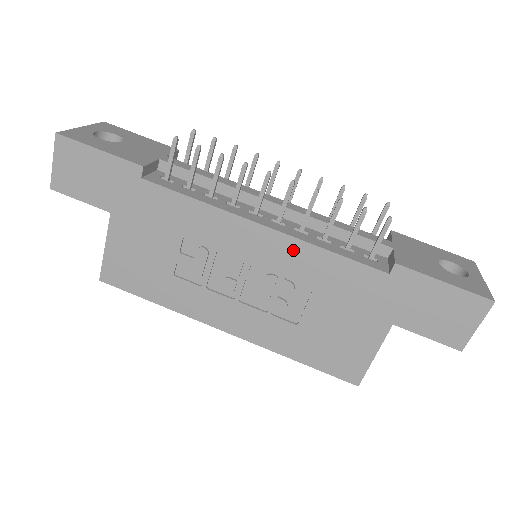
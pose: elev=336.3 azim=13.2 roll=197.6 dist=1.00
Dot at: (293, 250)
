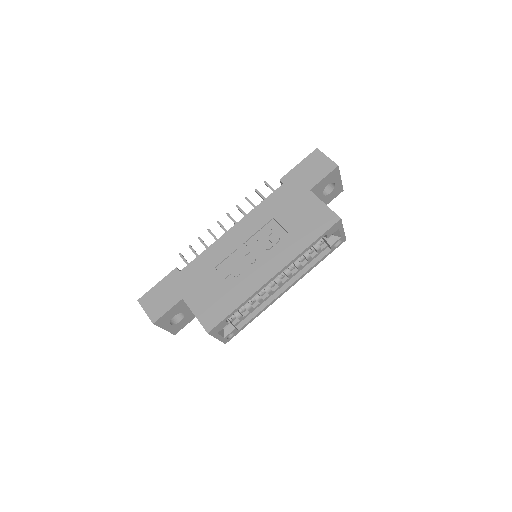
Dot at: (250, 219)
